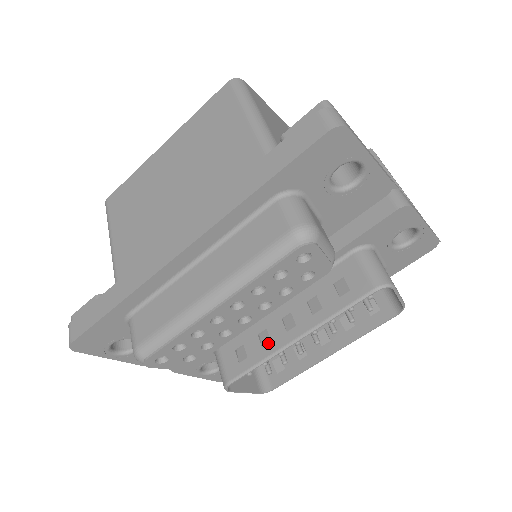
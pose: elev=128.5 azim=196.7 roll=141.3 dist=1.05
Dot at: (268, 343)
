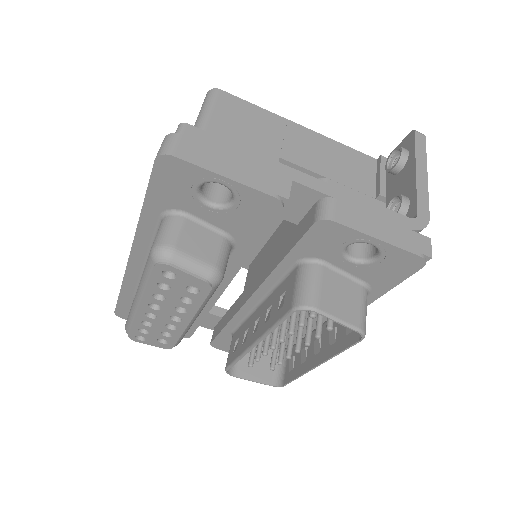
Dot at: (245, 341)
